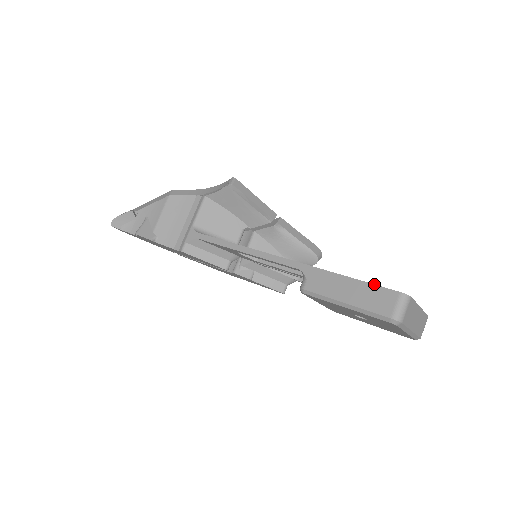
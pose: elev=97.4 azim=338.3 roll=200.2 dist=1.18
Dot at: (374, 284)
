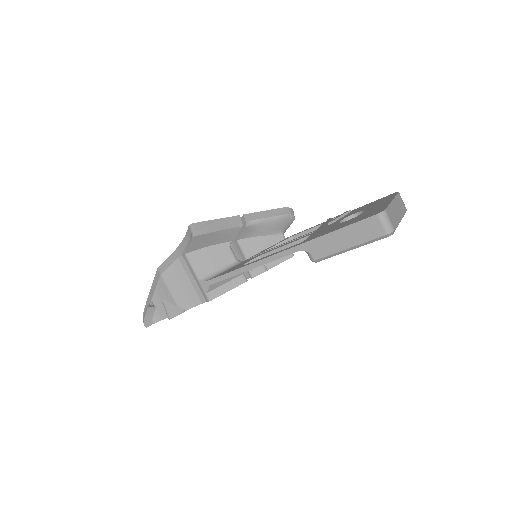
Dot at: (356, 222)
